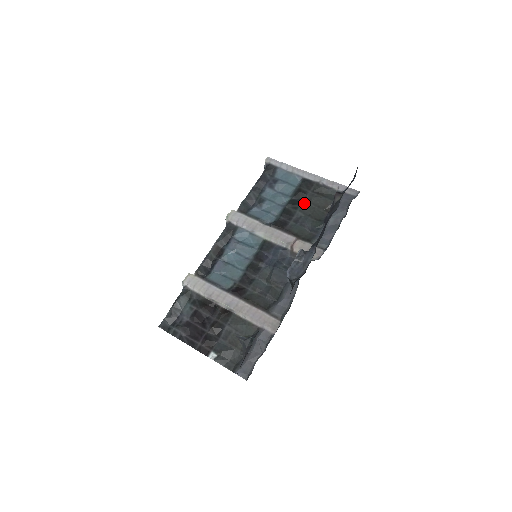
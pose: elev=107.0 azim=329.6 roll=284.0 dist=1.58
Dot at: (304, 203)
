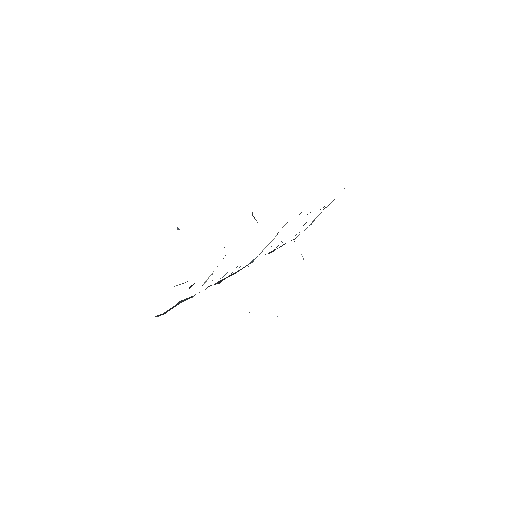
Dot at: occluded
